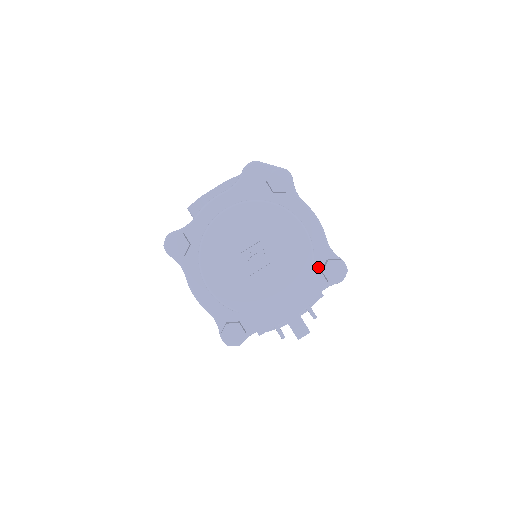
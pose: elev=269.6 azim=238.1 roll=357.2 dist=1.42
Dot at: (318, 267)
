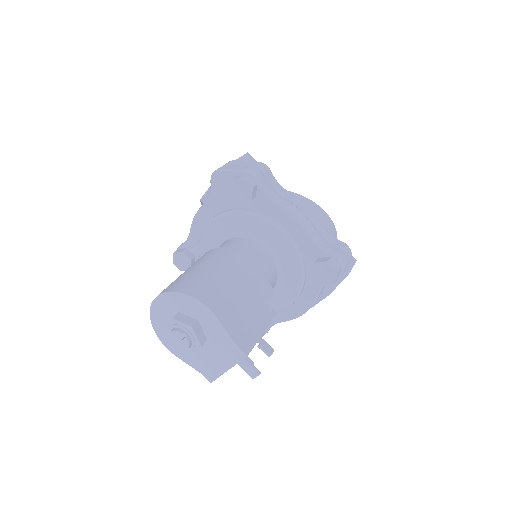
Dot at: (311, 266)
